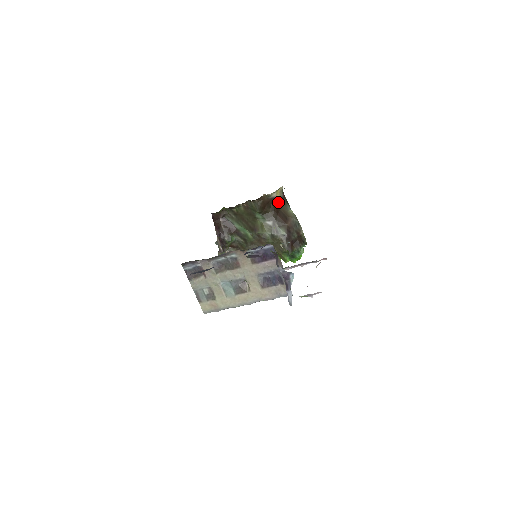
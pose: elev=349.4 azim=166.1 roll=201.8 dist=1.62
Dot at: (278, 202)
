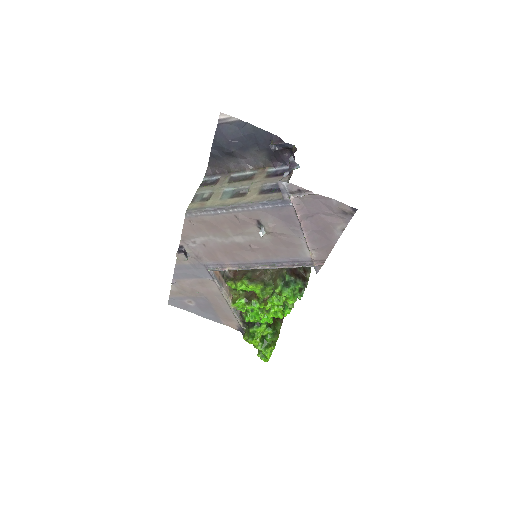
Dot at: occluded
